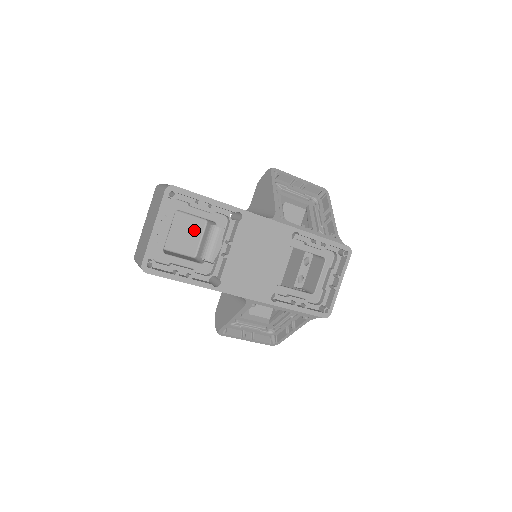
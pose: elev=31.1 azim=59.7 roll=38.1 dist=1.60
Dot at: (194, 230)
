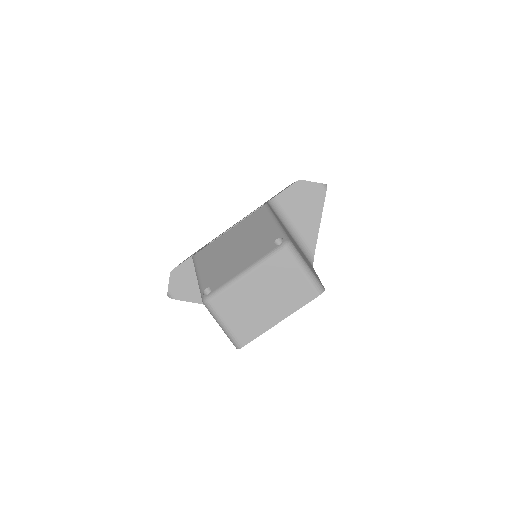
Dot at: occluded
